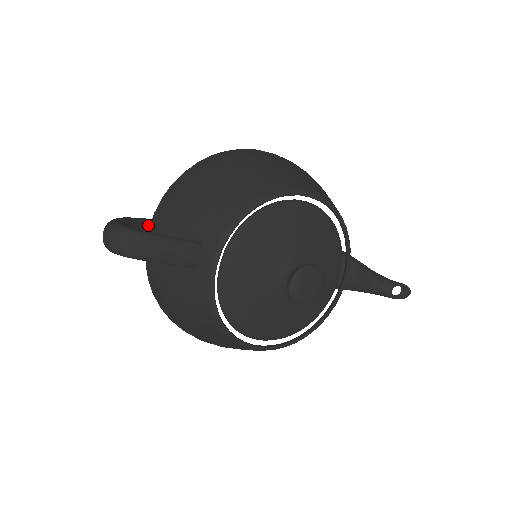
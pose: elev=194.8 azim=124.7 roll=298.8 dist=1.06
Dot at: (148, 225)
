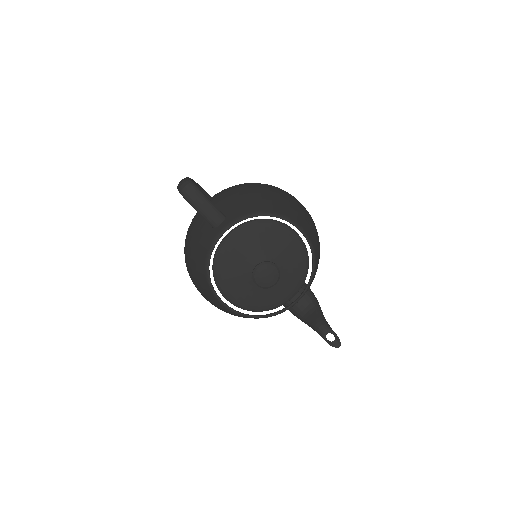
Dot at: occluded
